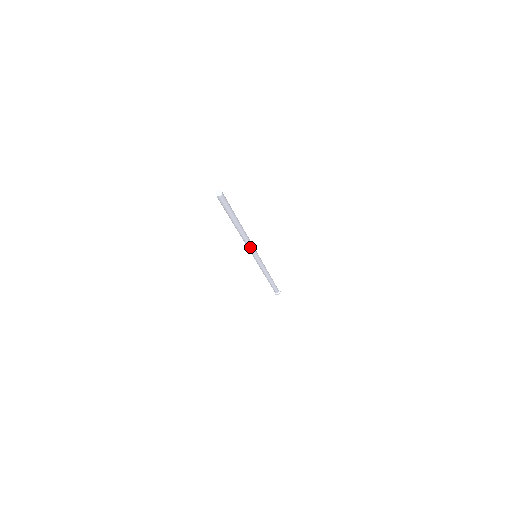
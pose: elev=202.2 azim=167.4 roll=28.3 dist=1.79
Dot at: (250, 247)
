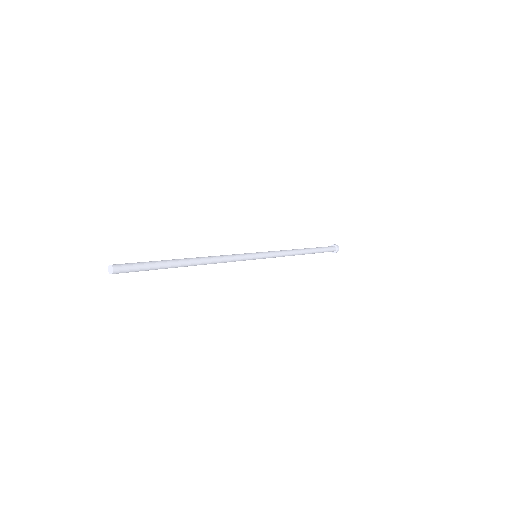
Dot at: (232, 261)
